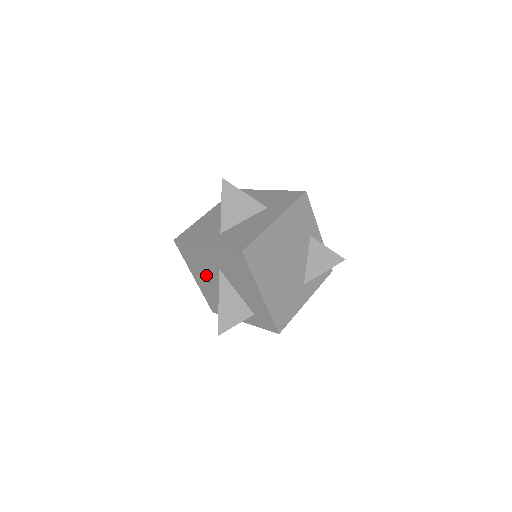
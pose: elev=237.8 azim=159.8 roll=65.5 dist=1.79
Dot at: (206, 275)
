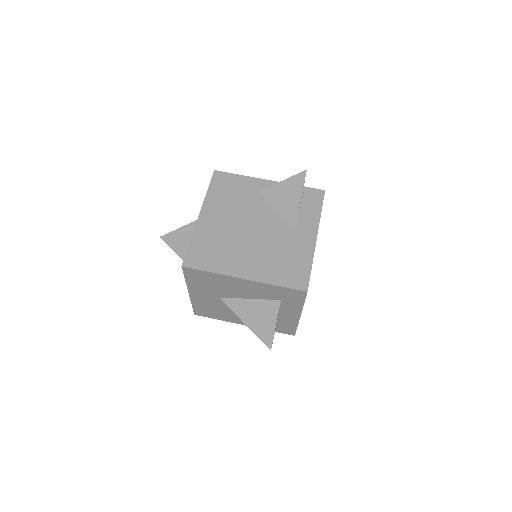
Dot at: (234, 313)
